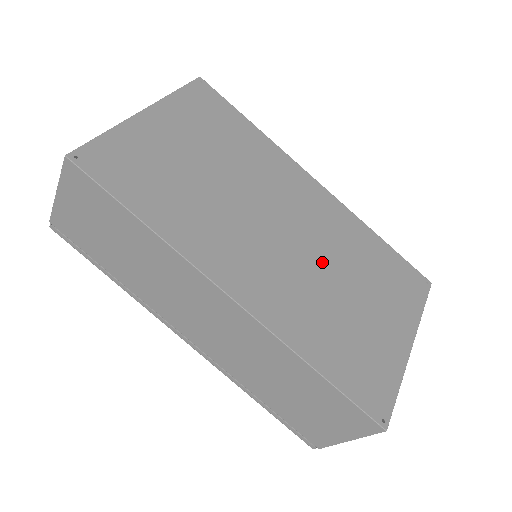
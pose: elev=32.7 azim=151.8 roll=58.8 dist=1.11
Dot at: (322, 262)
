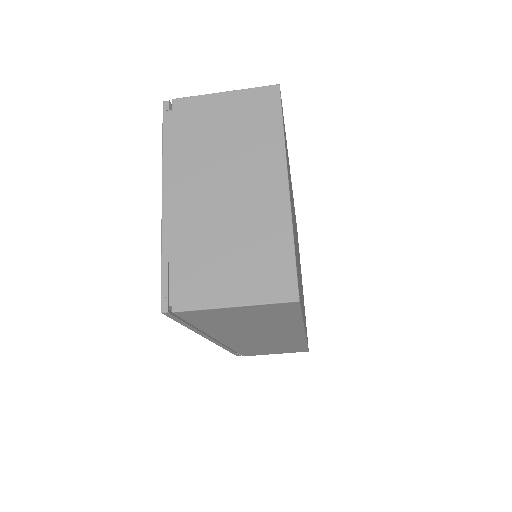
Dot at: occluded
